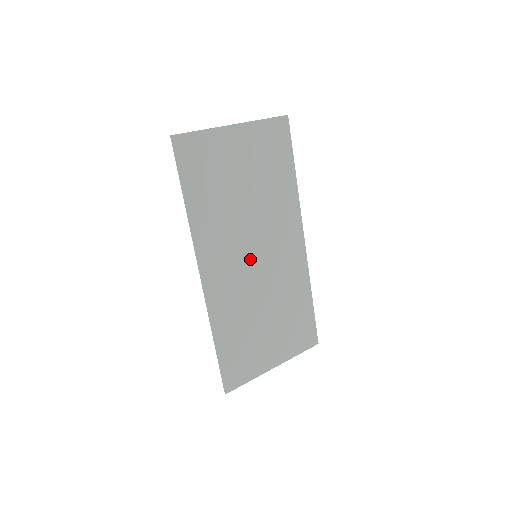
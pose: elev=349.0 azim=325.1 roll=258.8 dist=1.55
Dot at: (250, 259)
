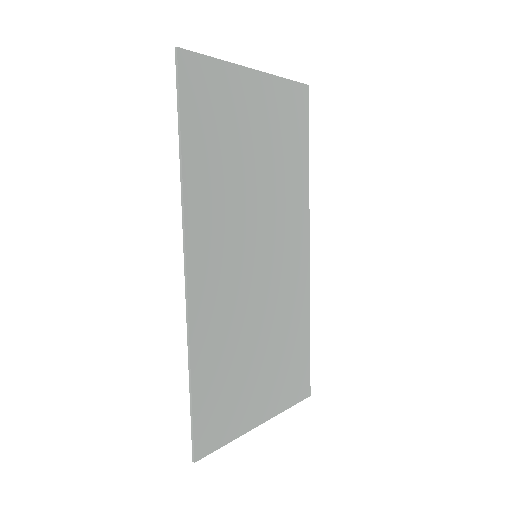
Dot at: (249, 258)
